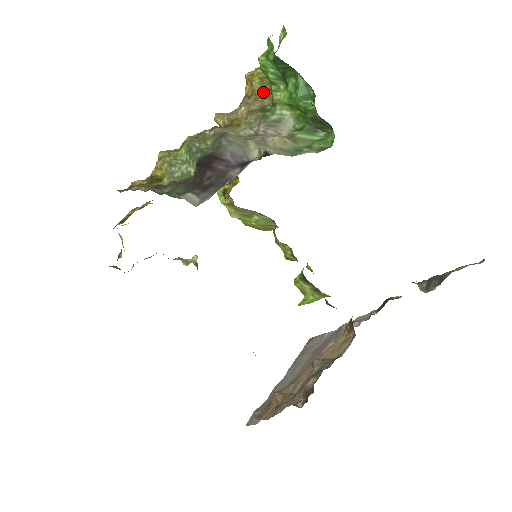
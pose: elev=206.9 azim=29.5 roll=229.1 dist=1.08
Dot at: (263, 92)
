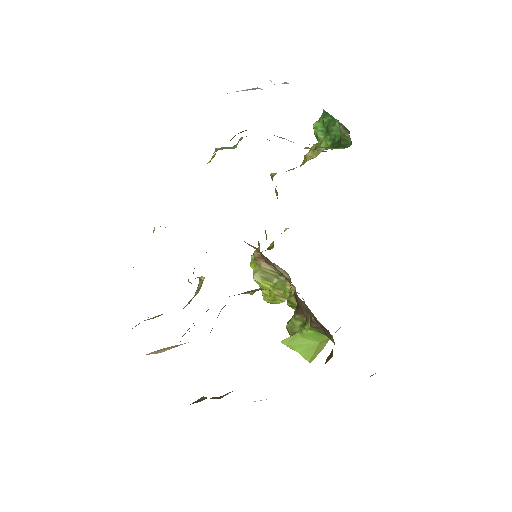
Dot at: occluded
